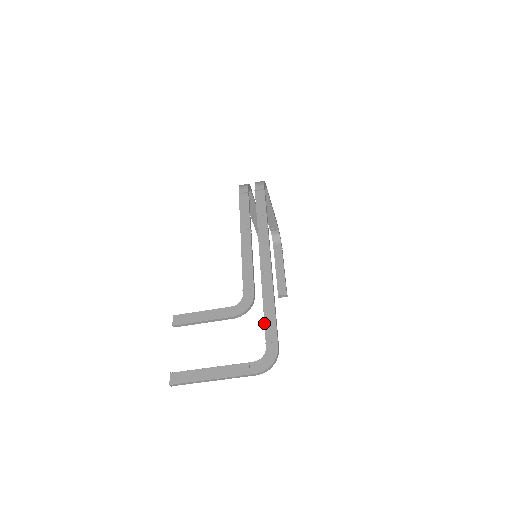
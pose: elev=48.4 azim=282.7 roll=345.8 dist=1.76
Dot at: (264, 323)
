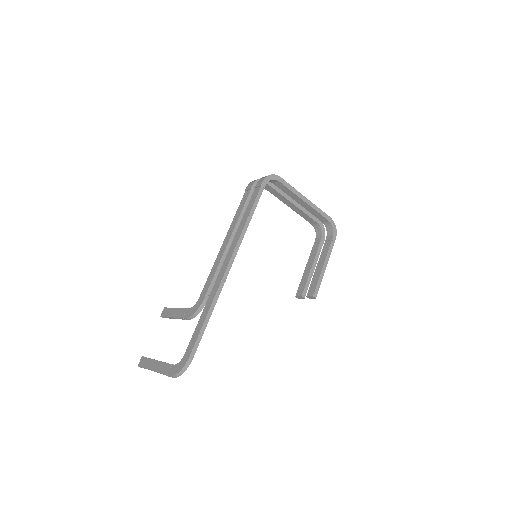
Dot at: occluded
